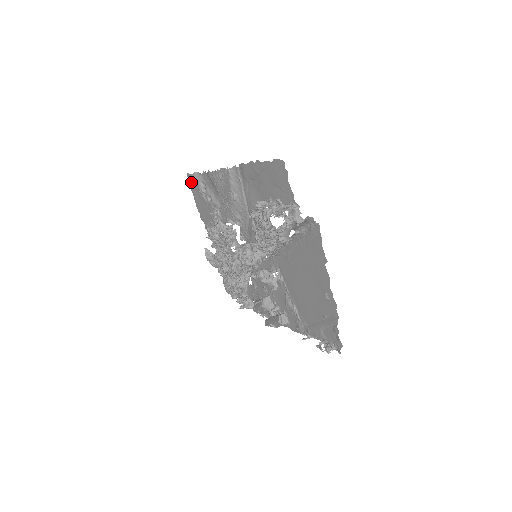
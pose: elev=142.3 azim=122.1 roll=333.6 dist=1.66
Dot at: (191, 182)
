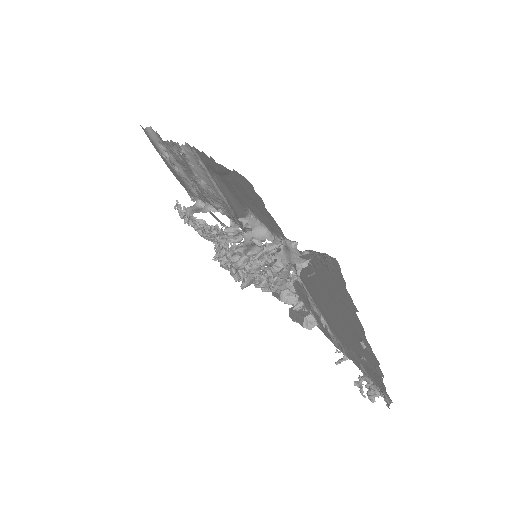
Dot at: (148, 137)
